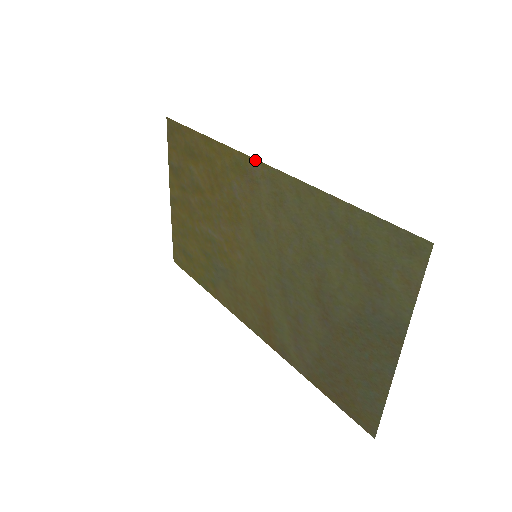
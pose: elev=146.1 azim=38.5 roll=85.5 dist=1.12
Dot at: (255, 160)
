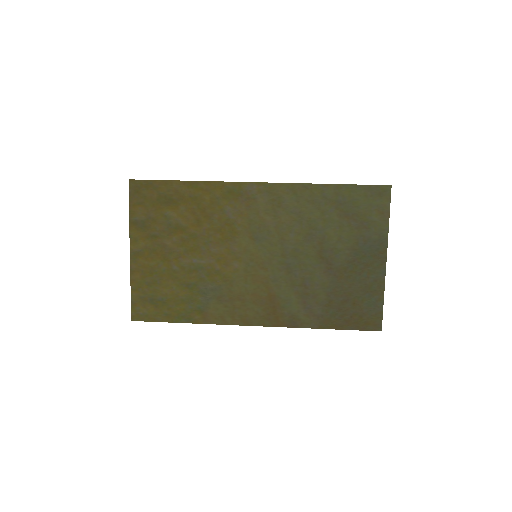
Dot at: (250, 183)
